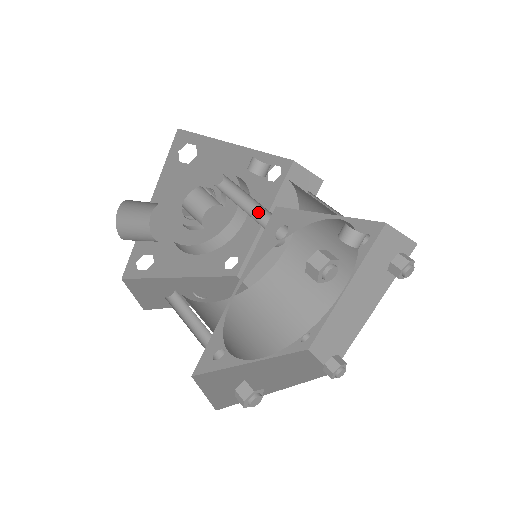
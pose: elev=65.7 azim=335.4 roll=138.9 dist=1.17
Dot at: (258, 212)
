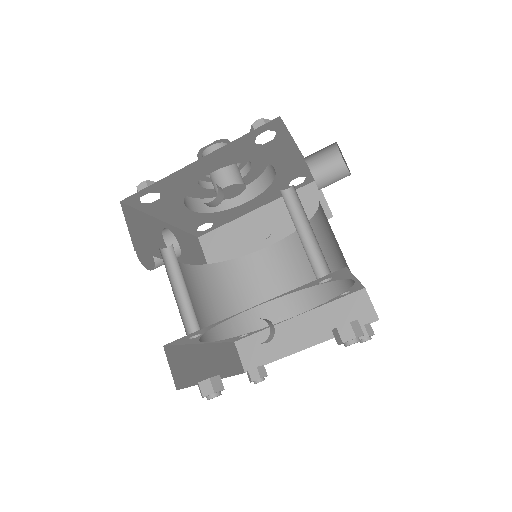
Dot at: (189, 297)
